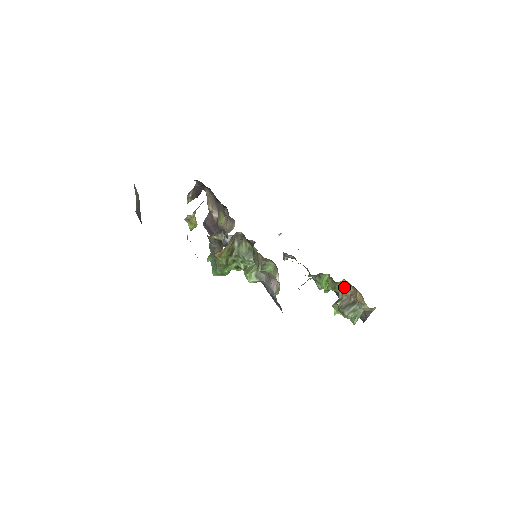
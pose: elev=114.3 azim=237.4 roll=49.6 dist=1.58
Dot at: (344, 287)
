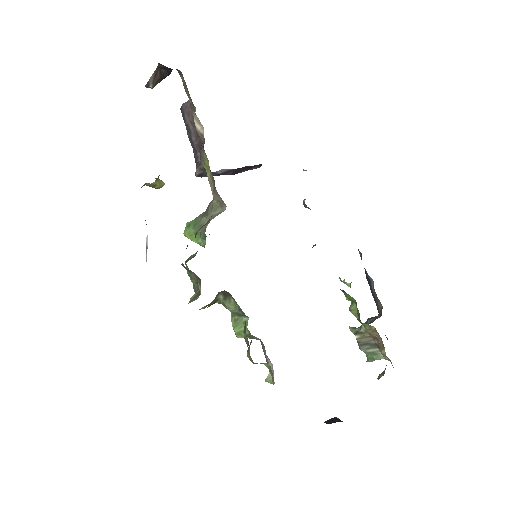
Dot at: (370, 329)
